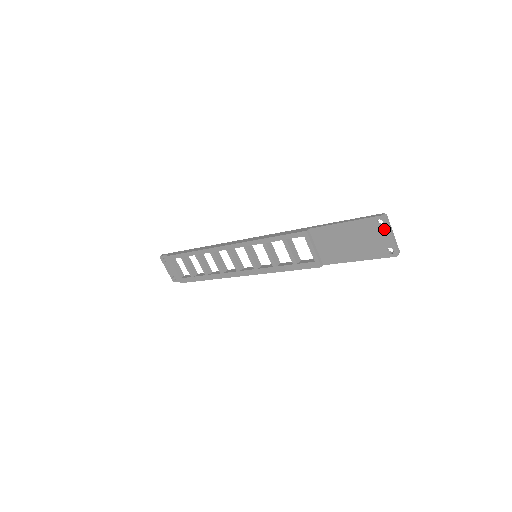
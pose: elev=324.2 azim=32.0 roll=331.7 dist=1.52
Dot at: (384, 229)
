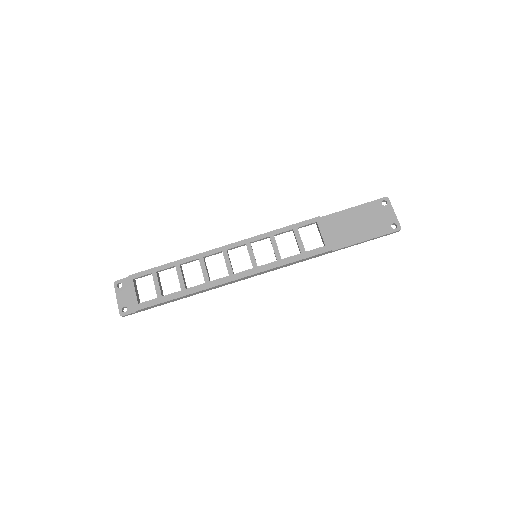
Dot at: (388, 208)
